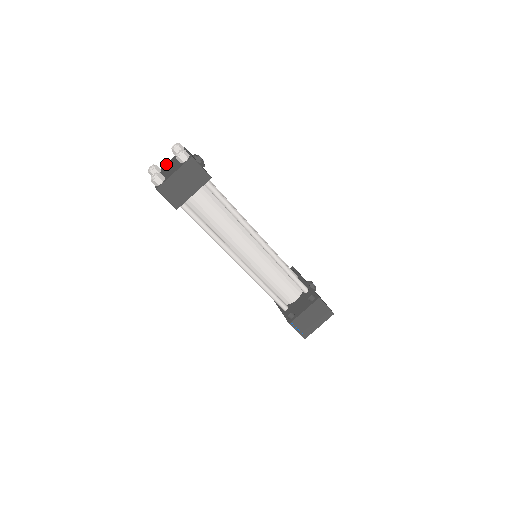
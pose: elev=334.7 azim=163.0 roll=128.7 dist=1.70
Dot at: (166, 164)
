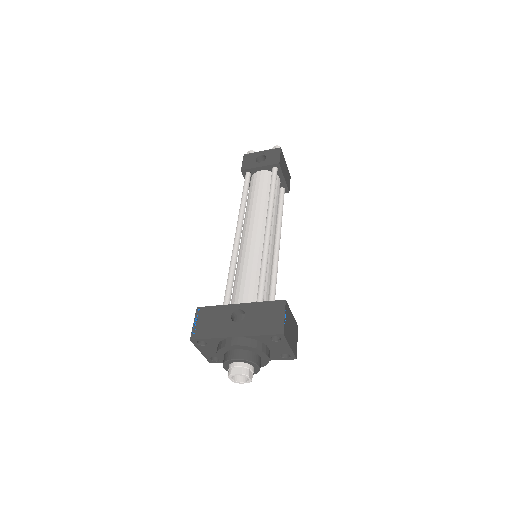
Dot at: occluded
